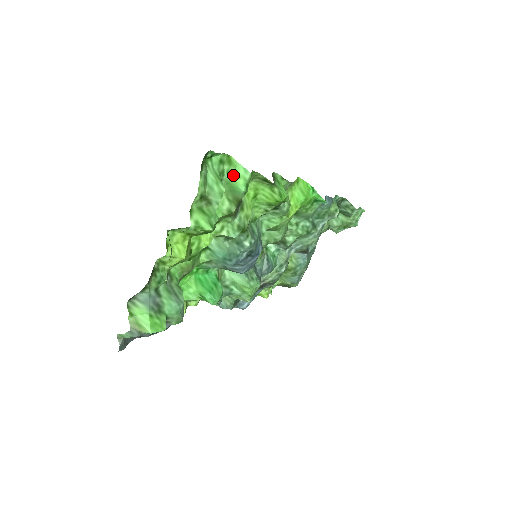
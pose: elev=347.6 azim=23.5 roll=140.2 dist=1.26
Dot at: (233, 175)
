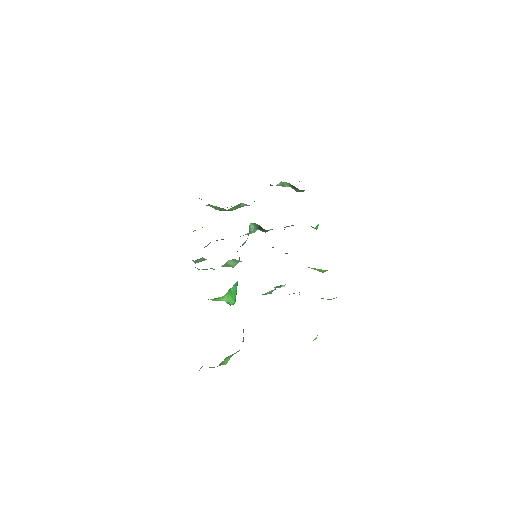
Dot at: (336, 297)
